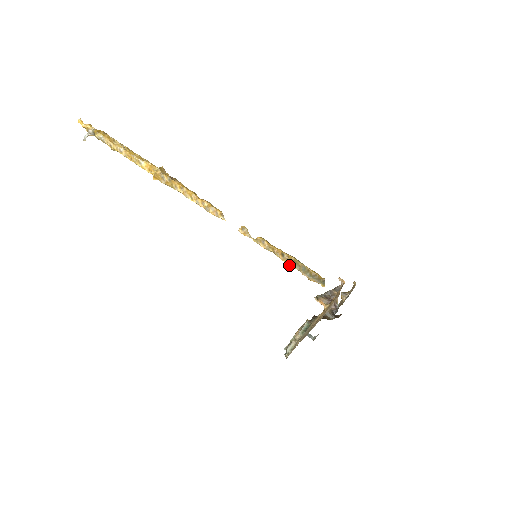
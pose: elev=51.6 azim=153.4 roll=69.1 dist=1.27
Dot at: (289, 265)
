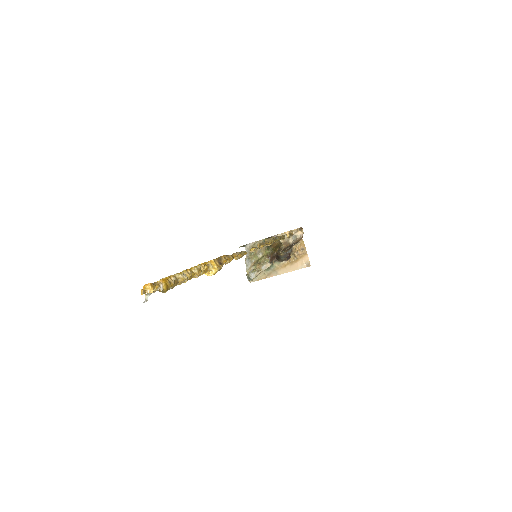
Dot at: occluded
